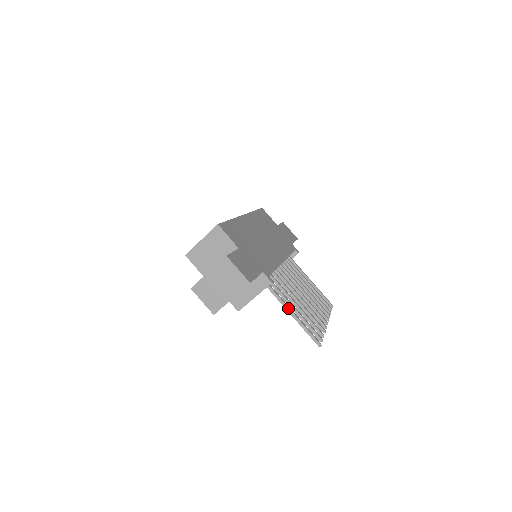
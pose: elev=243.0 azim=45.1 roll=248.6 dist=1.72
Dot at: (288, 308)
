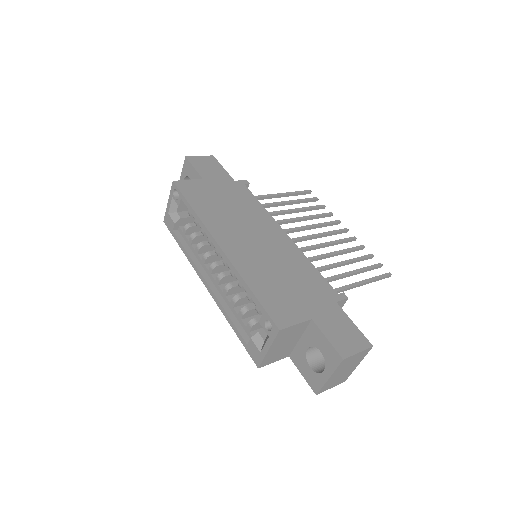
Dot at: (357, 286)
